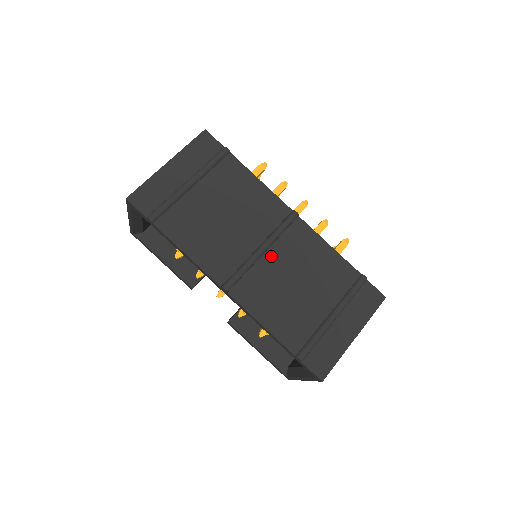
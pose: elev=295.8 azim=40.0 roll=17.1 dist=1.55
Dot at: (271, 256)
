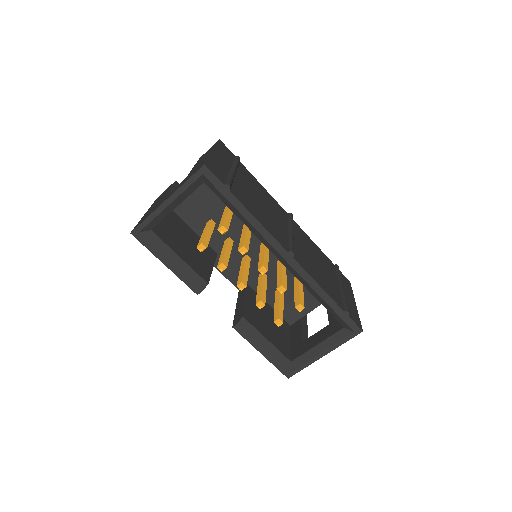
Dot at: (296, 239)
